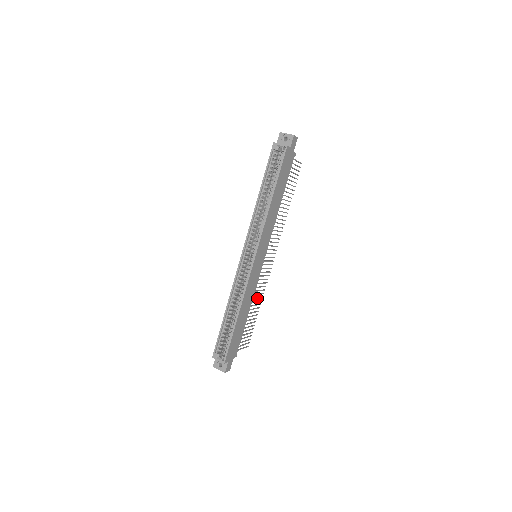
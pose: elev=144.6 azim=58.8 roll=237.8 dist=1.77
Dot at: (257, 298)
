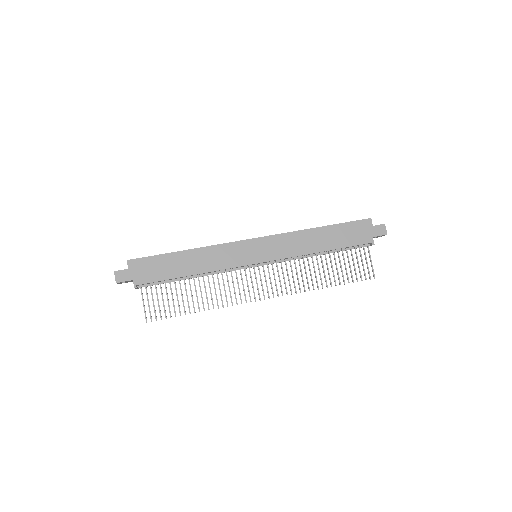
Dot at: (211, 293)
